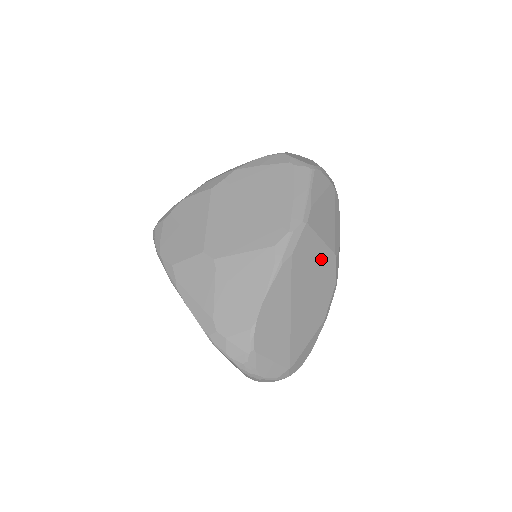
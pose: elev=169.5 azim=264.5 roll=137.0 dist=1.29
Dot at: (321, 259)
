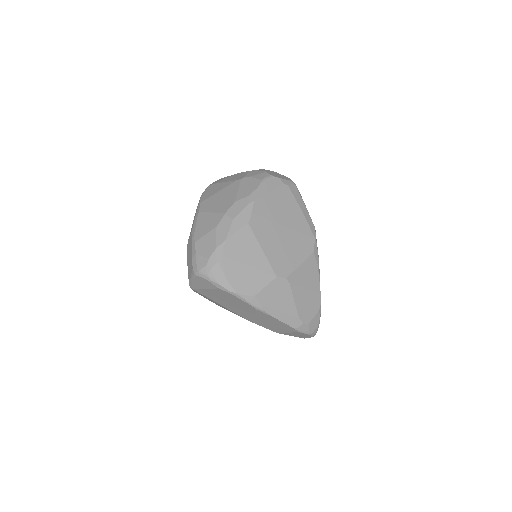
Dot at: occluded
